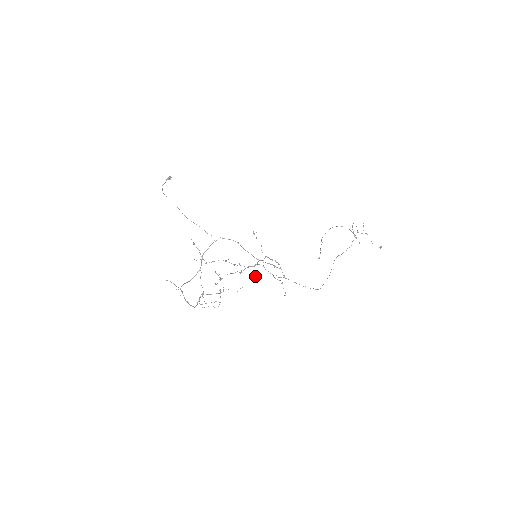
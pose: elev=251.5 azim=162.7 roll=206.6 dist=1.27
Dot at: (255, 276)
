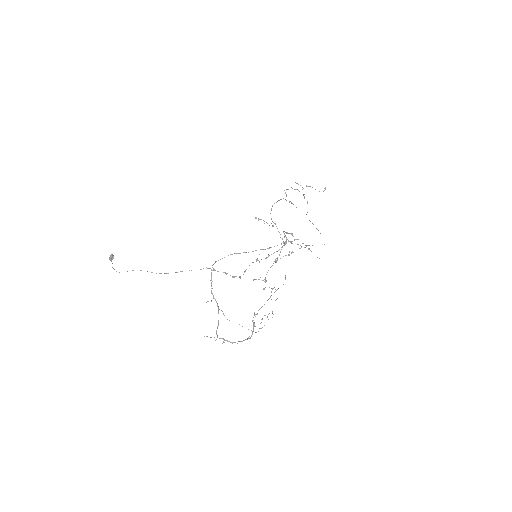
Dot at: (289, 255)
